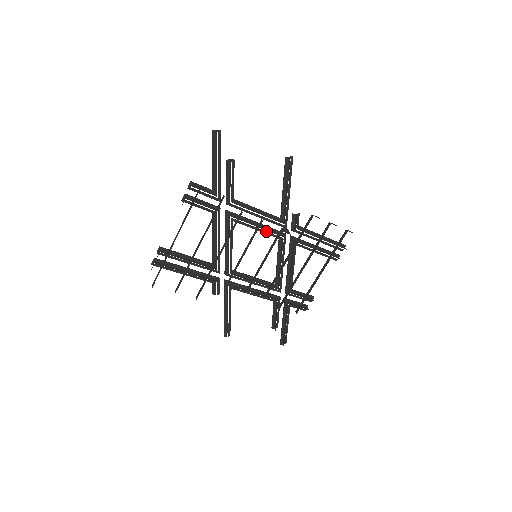
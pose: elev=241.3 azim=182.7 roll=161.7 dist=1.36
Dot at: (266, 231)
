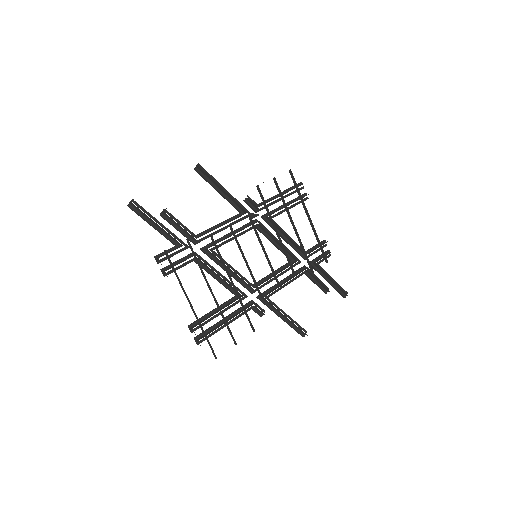
Dot at: (242, 232)
